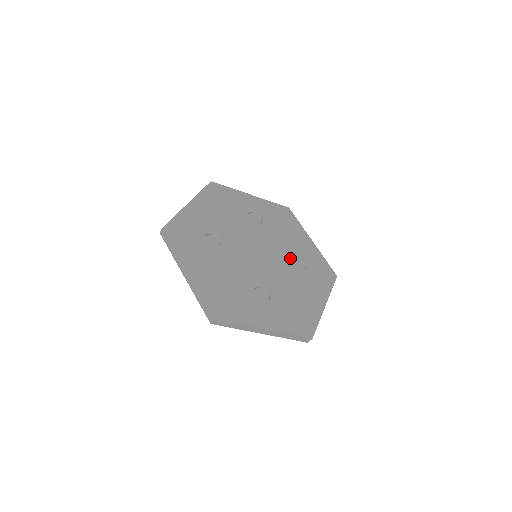
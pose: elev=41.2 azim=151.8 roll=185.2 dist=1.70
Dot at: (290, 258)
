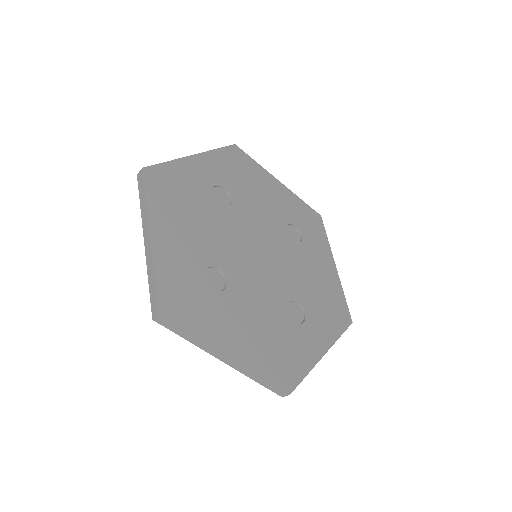
Dot at: (282, 229)
